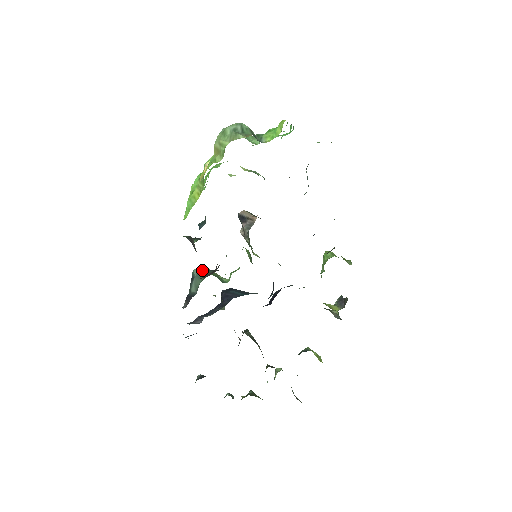
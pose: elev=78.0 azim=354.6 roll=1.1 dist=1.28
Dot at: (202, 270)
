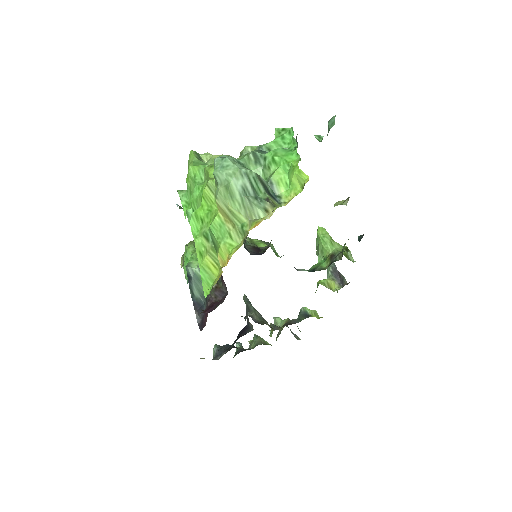
Dot at: (197, 269)
